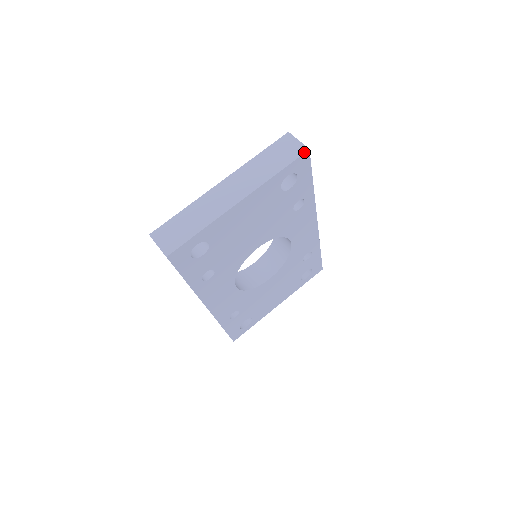
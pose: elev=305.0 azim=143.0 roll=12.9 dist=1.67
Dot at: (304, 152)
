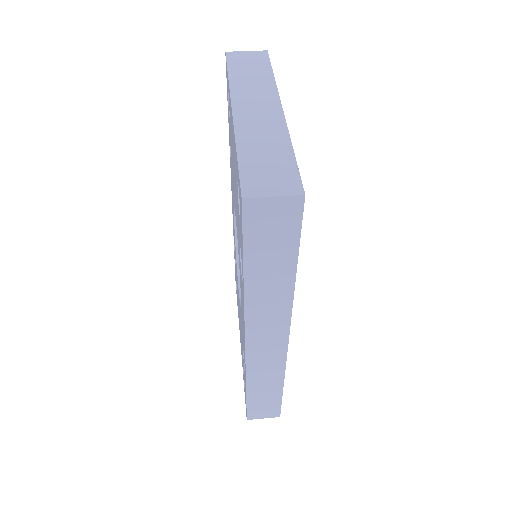
Dot at: (267, 53)
